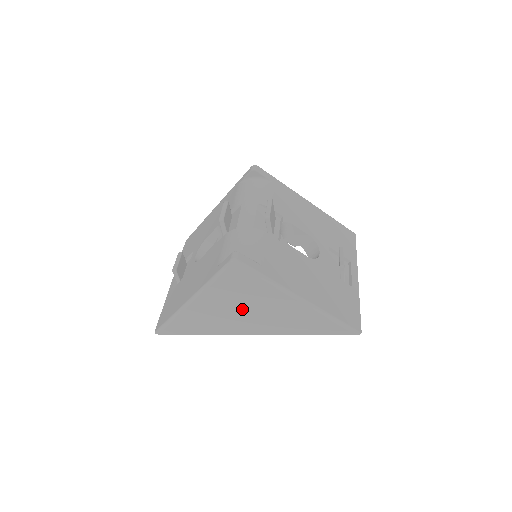
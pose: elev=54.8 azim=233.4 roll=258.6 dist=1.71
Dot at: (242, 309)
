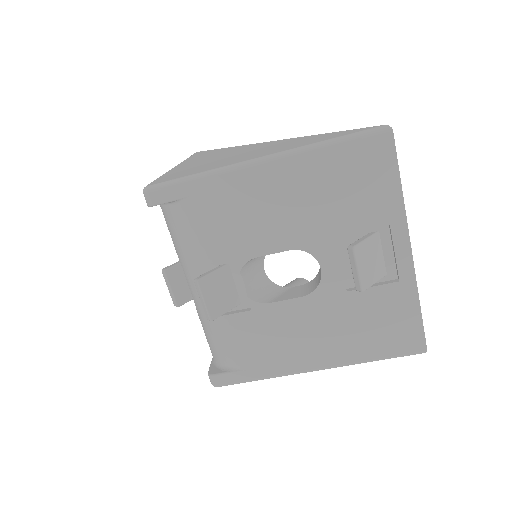
Dot at: occluded
